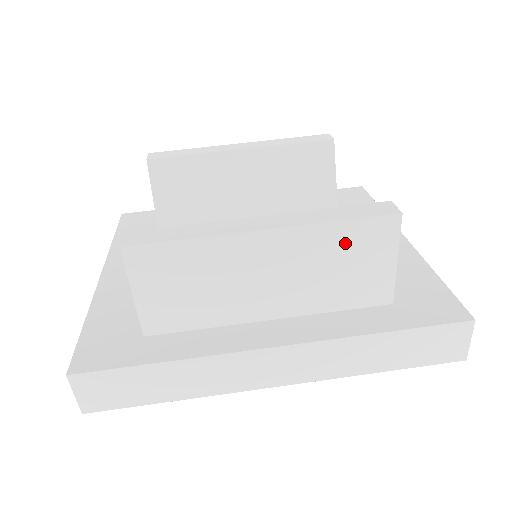
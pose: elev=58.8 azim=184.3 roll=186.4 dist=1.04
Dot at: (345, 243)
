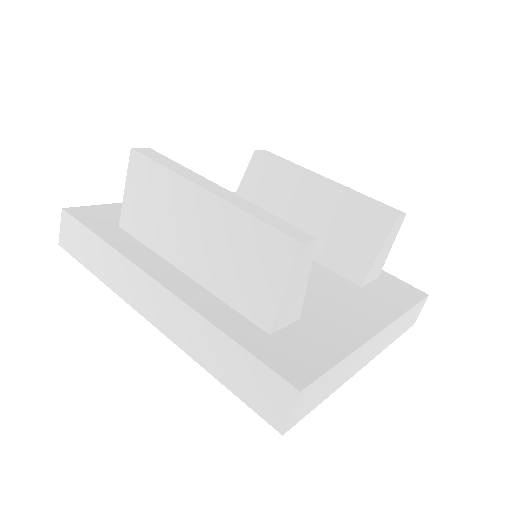
Dot at: (252, 241)
